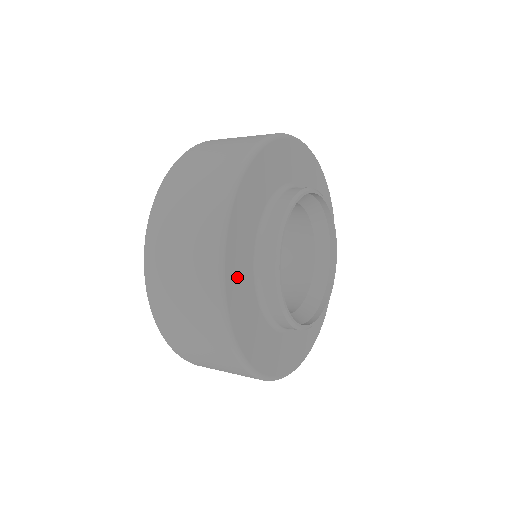
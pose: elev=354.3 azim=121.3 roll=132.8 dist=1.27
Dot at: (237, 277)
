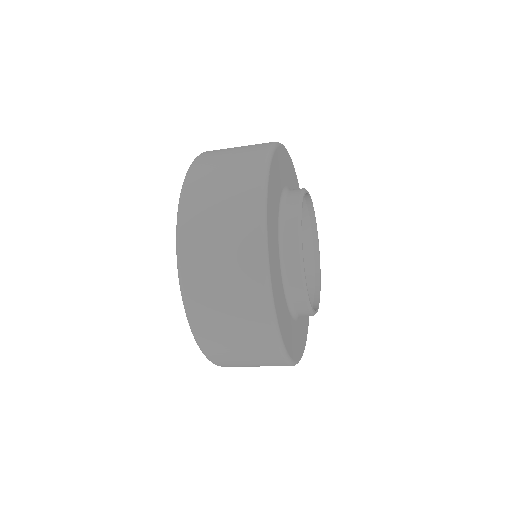
Dot at: (278, 167)
